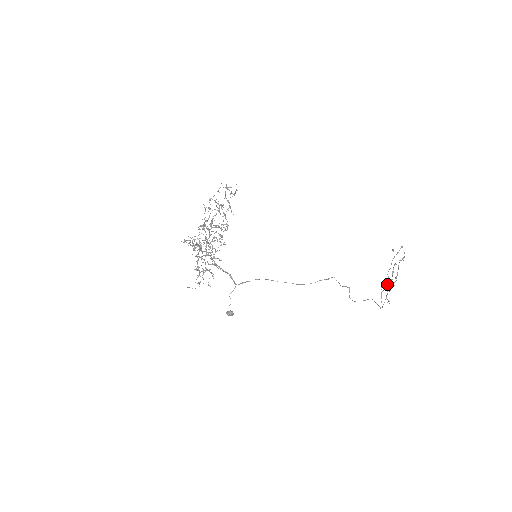
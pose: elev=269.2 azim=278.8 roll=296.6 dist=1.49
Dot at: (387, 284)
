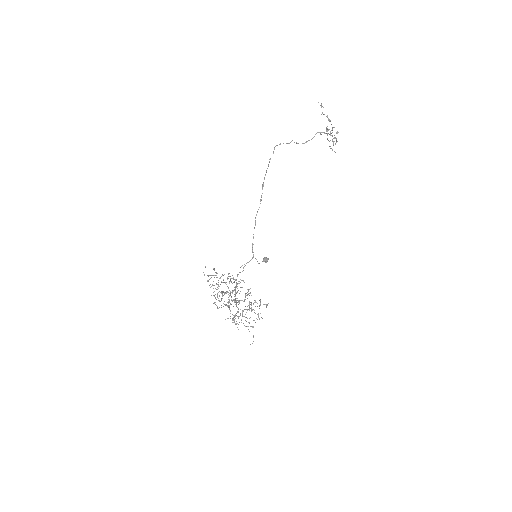
Dot at: (333, 142)
